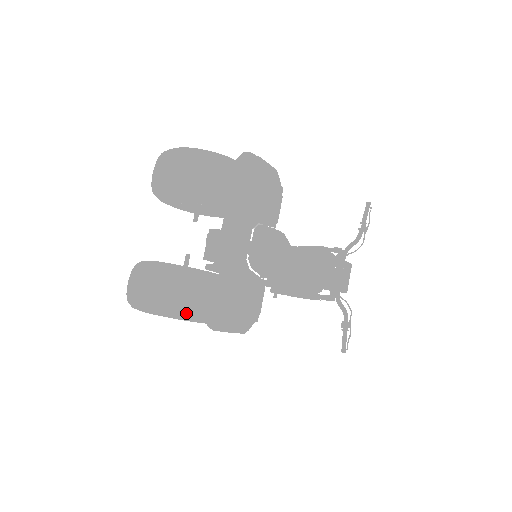
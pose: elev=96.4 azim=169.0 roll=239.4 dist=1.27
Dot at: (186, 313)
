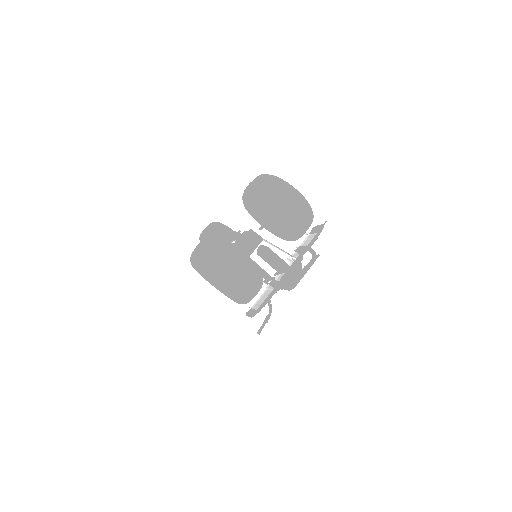
Dot at: (245, 299)
